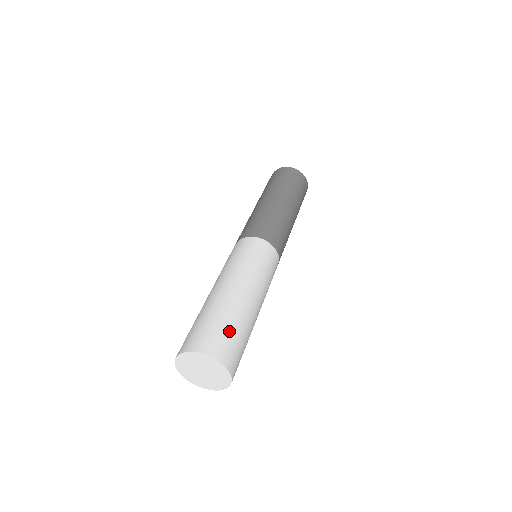
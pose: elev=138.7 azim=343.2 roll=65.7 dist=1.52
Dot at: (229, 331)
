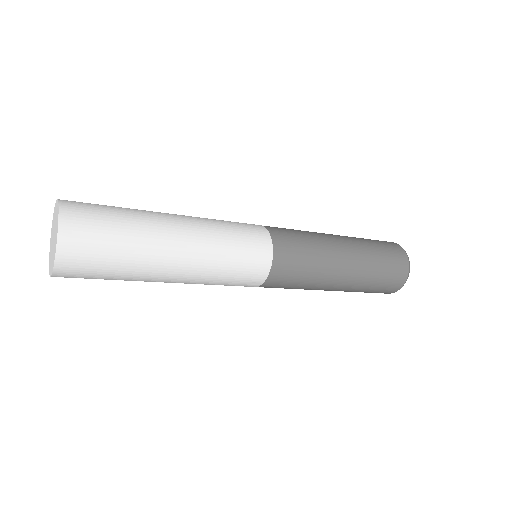
Dot at: (109, 215)
